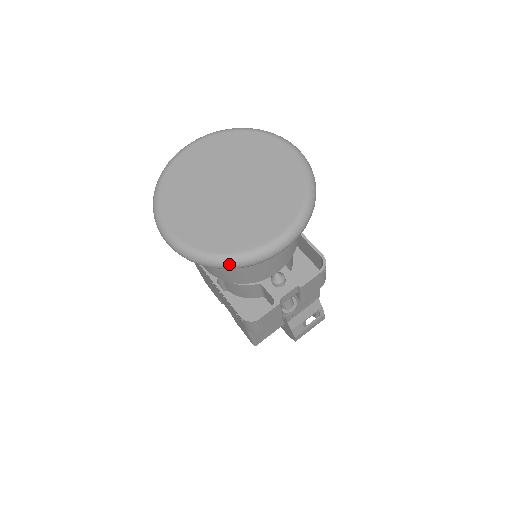
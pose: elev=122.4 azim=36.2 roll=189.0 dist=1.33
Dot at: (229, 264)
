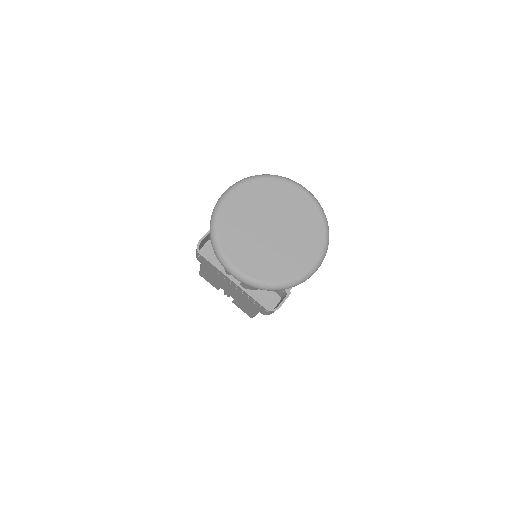
Dot at: (286, 287)
